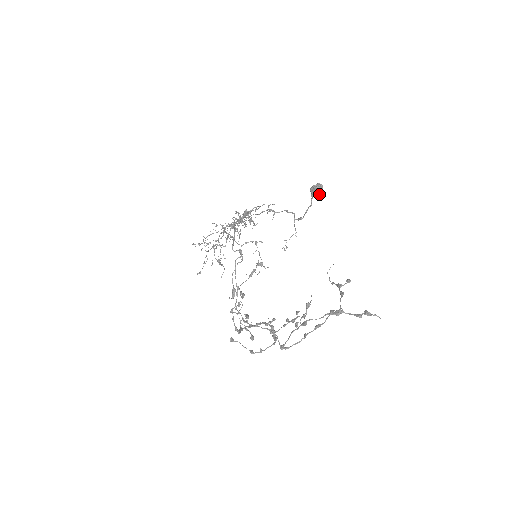
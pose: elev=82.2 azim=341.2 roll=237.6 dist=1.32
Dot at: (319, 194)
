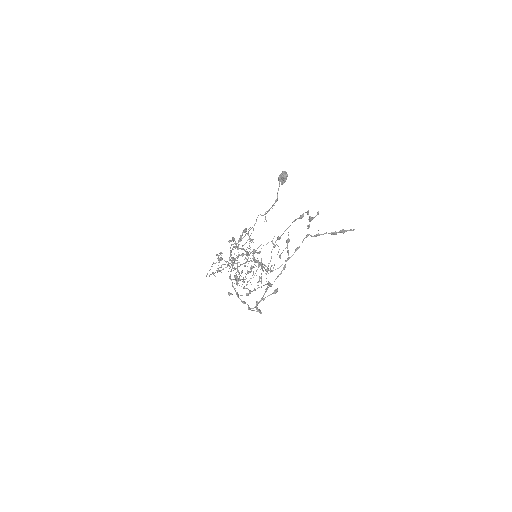
Dot at: (284, 176)
